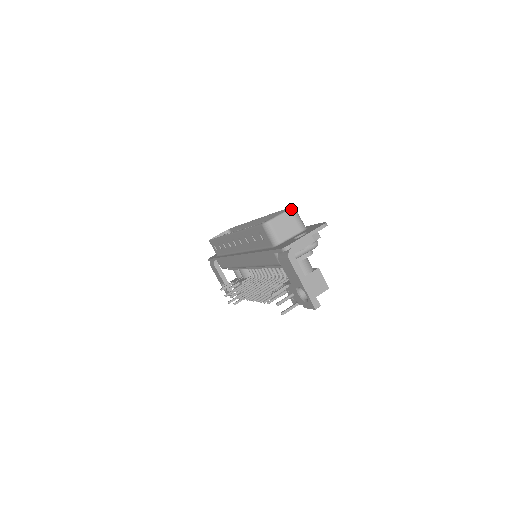
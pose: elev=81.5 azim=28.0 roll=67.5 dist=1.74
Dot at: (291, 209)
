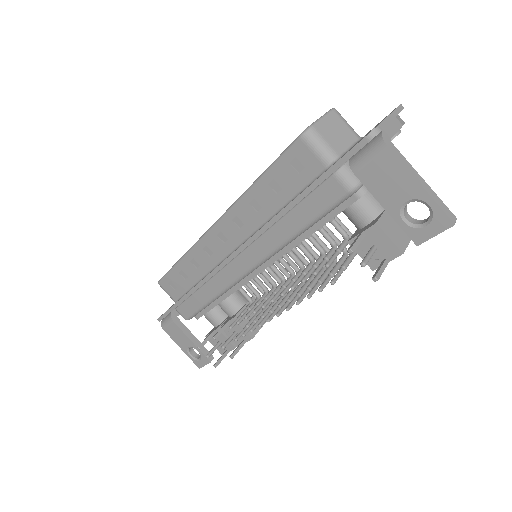
Dot at: (333, 109)
